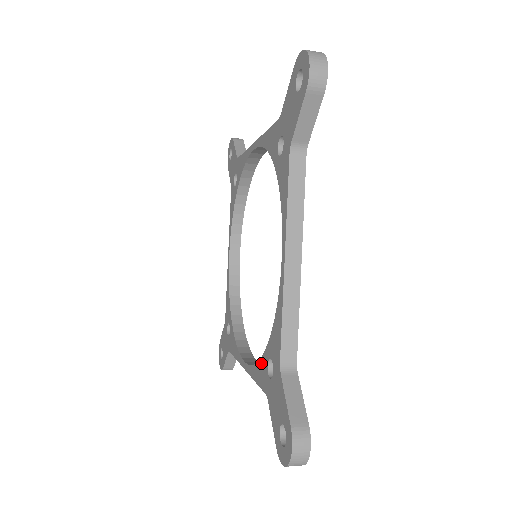
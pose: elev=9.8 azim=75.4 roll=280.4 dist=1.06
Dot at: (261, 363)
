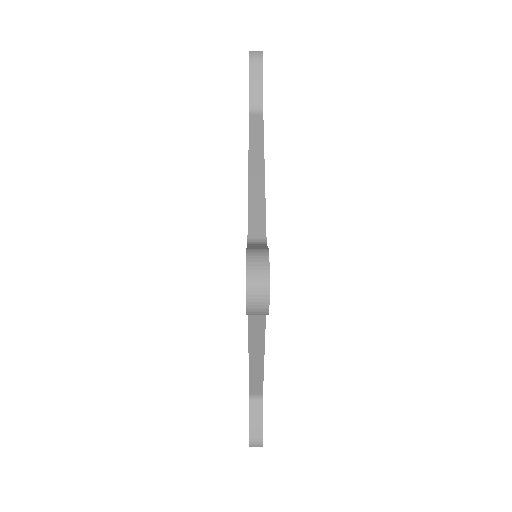
Dot at: occluded
